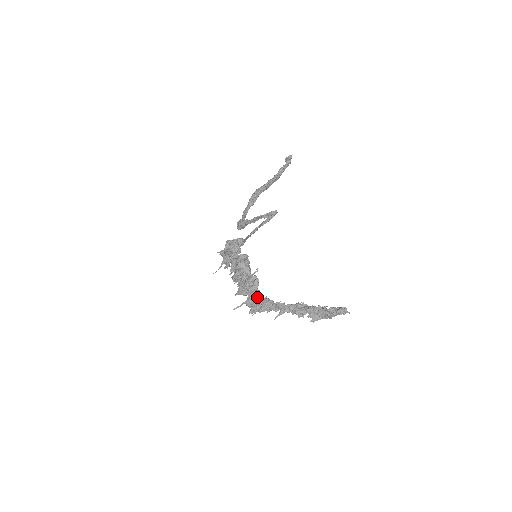
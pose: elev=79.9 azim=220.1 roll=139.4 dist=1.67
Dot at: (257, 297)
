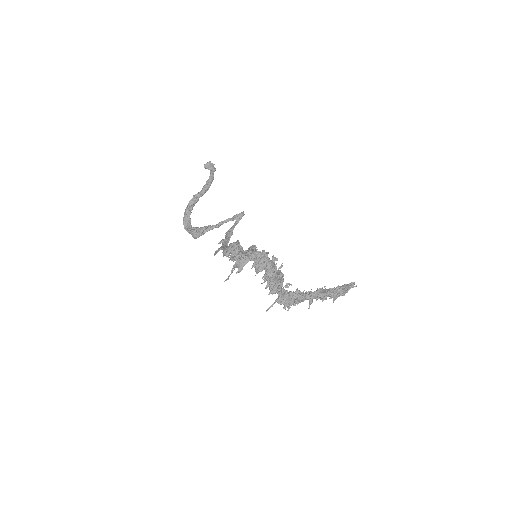
Dot at: (291, 291)
